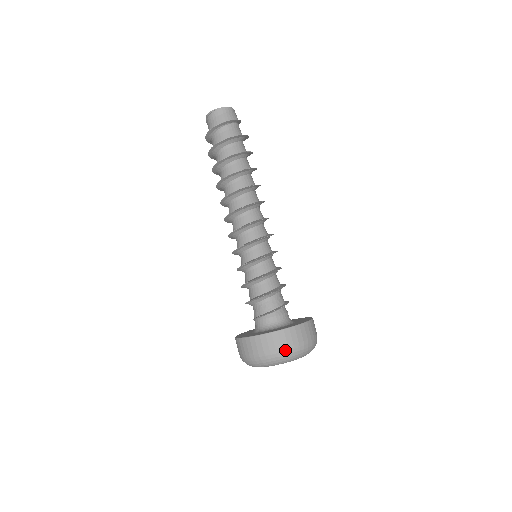
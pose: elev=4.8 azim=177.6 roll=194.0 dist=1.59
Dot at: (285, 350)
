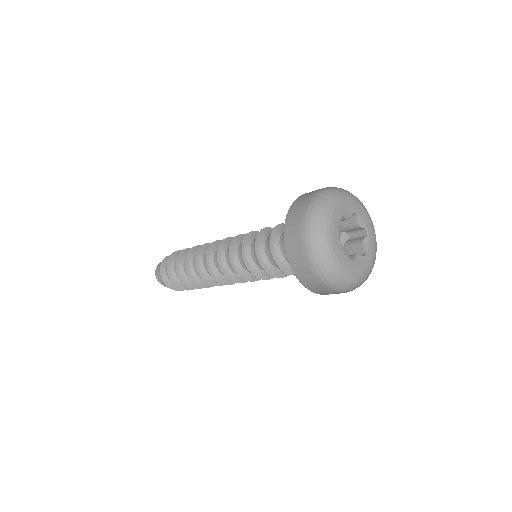
Dot at: (313, 196)
